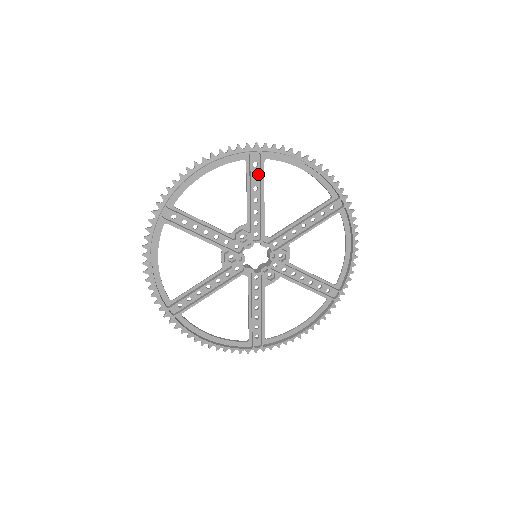
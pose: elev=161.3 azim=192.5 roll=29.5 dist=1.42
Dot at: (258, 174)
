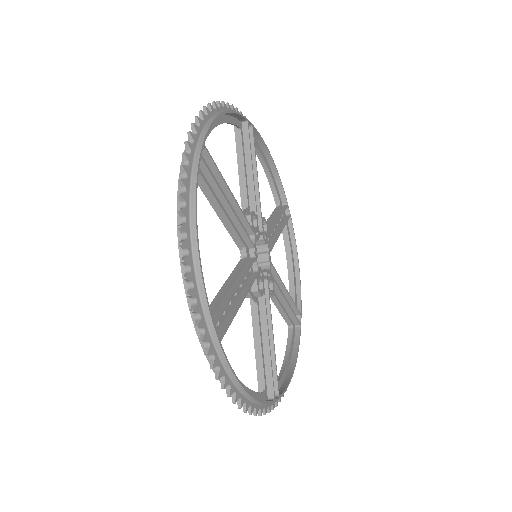
Dot at: (281, 221)
